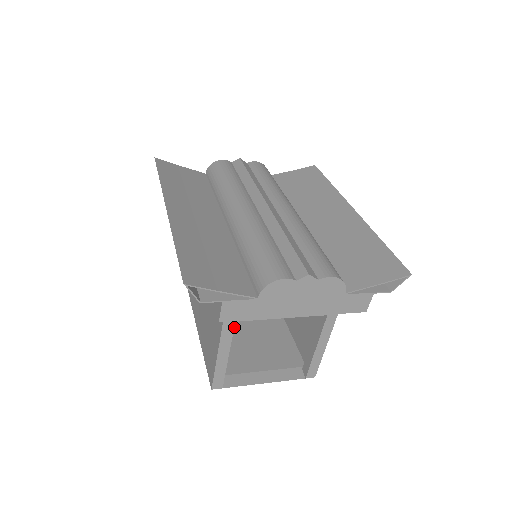
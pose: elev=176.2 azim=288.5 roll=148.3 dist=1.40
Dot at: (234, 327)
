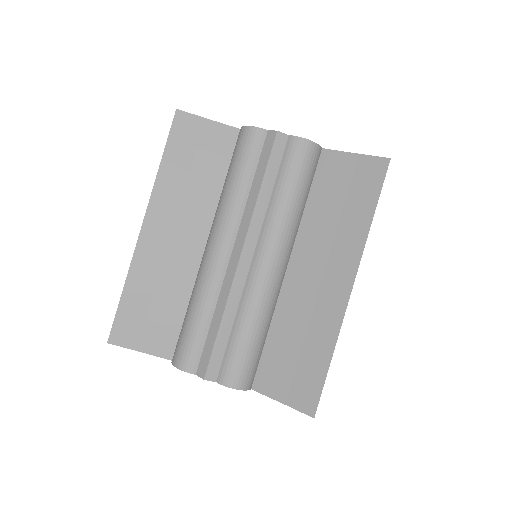
Dot at: occluded
